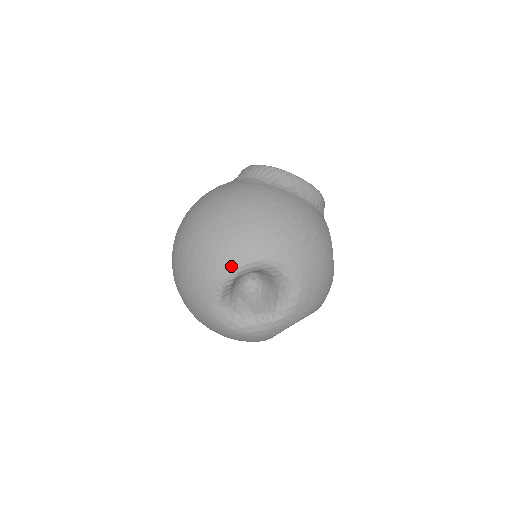
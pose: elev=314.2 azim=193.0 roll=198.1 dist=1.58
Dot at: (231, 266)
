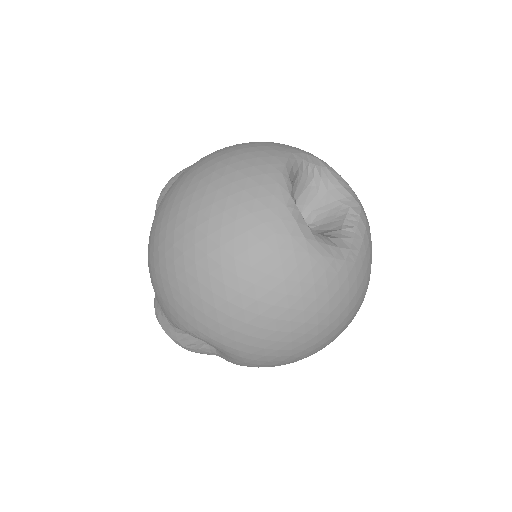
Dot at: (277, 175)
